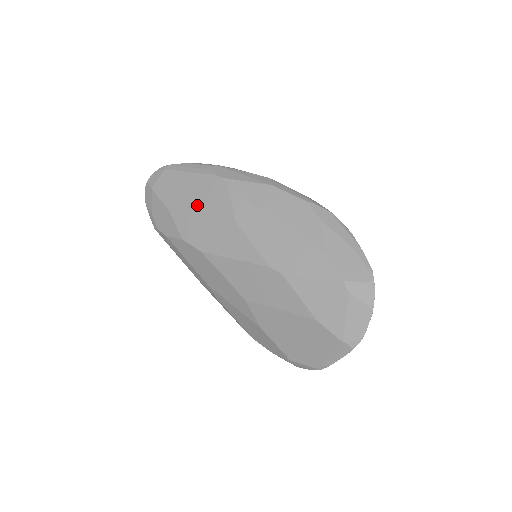
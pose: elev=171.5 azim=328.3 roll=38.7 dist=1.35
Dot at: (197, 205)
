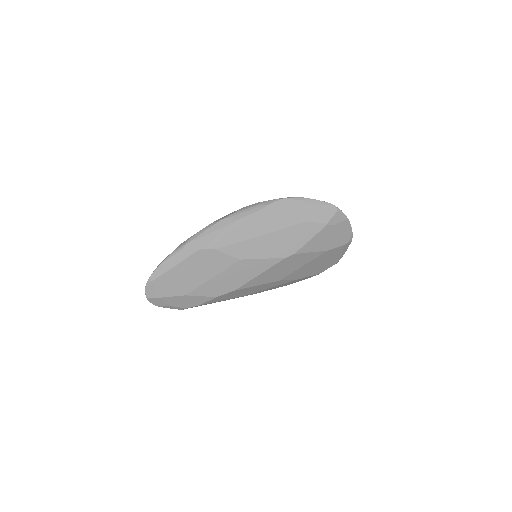
Dot at: (204, 276)
